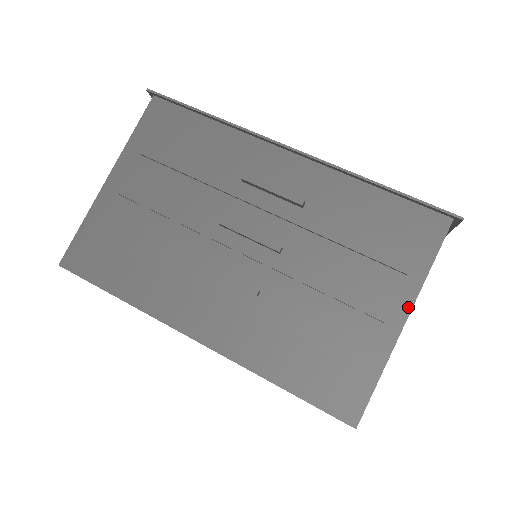
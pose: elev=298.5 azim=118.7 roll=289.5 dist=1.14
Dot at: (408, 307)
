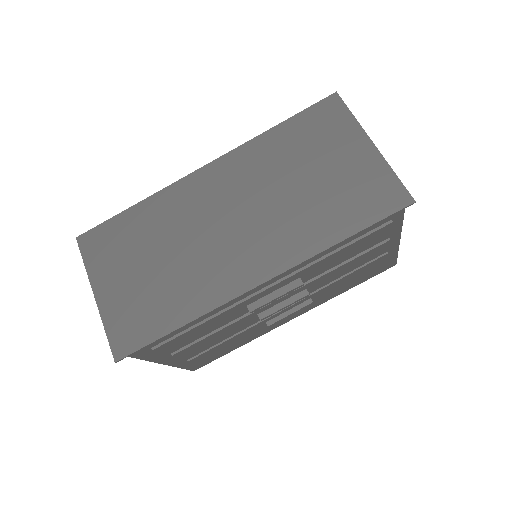
Dot at: (398, 237)
